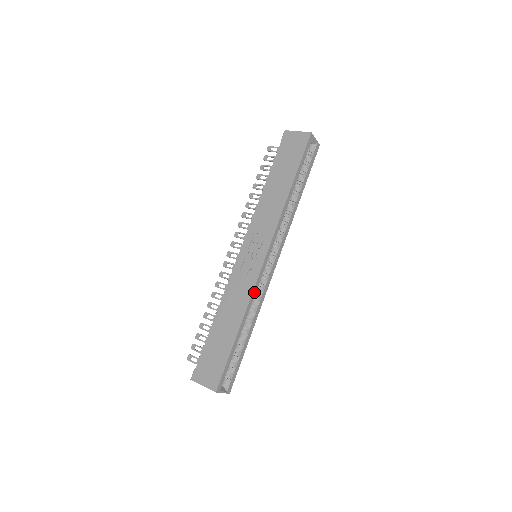
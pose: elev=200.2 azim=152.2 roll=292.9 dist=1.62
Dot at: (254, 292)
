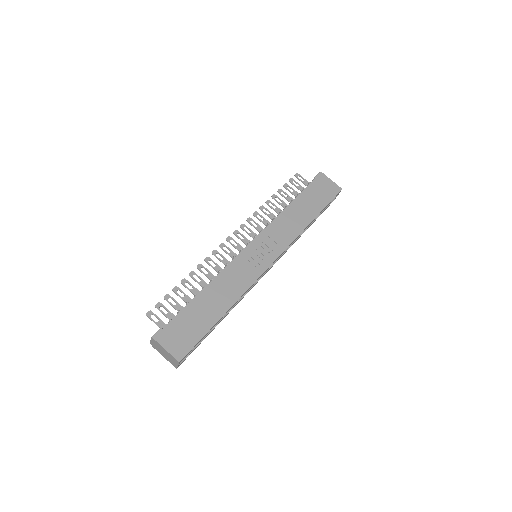
Dot at: (250, 287)
